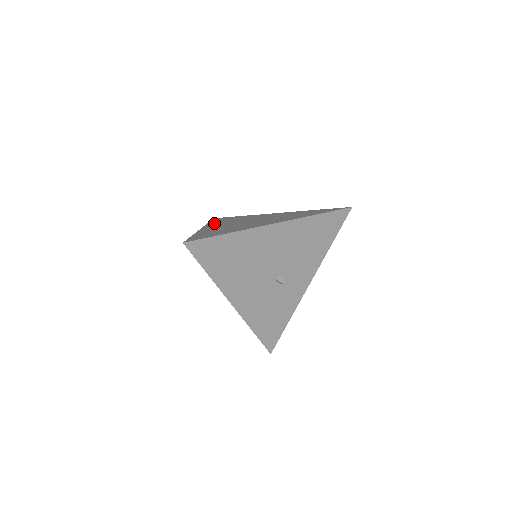
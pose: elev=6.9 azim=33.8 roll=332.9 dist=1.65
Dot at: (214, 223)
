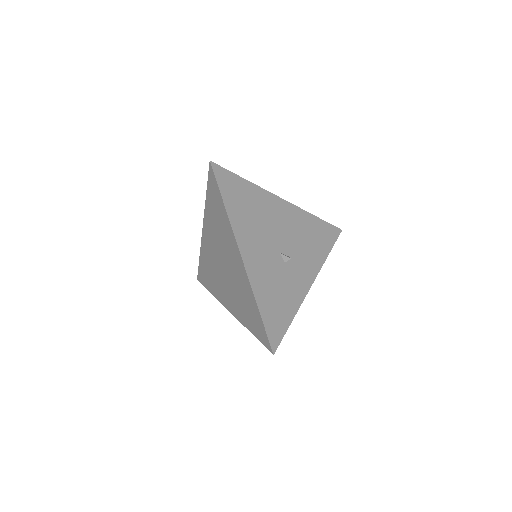
Dot at: occluded
